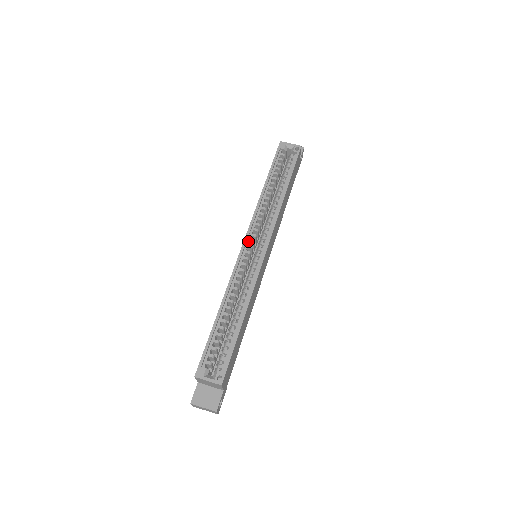
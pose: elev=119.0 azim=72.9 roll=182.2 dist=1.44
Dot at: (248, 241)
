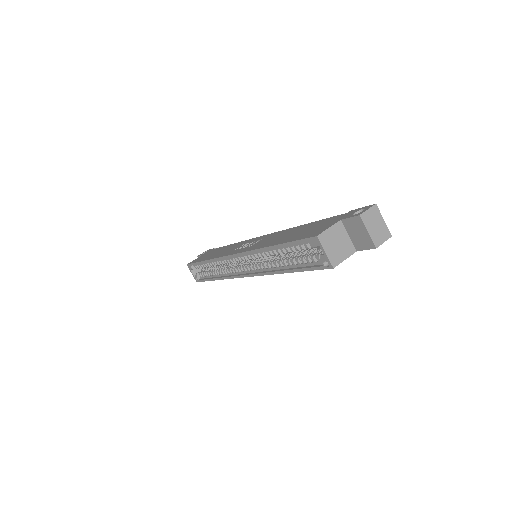
Dot at: (239, 256)
